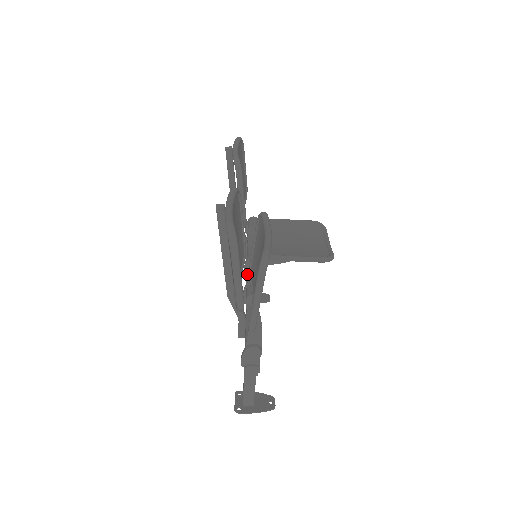
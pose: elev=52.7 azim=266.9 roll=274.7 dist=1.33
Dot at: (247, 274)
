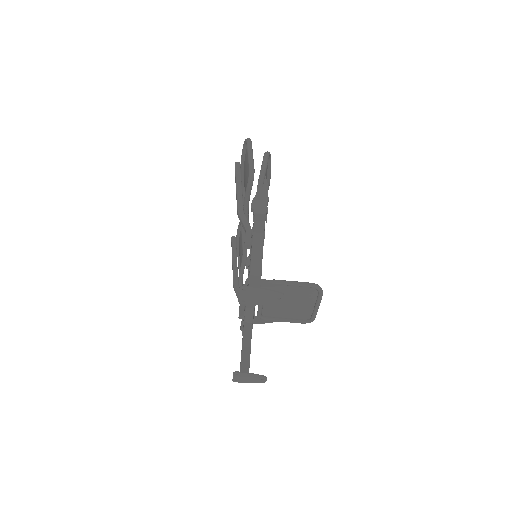
Dot at: occluded
